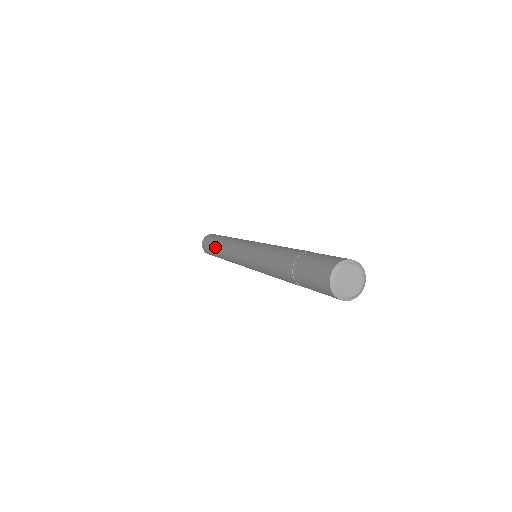
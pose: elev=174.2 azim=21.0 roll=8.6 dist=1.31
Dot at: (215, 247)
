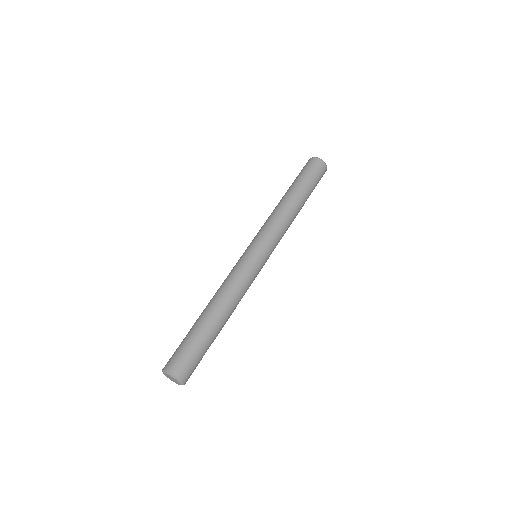
Dot at: occluded
